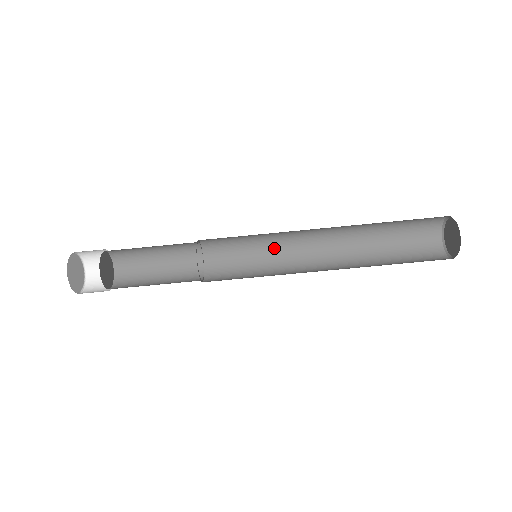
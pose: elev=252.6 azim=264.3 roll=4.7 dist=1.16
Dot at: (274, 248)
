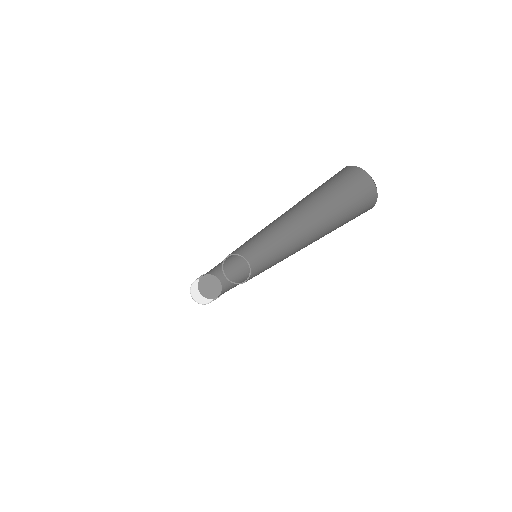
Dot at: (269, 237)
